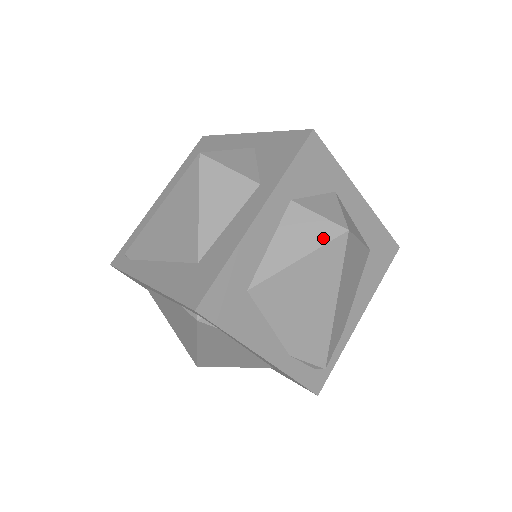
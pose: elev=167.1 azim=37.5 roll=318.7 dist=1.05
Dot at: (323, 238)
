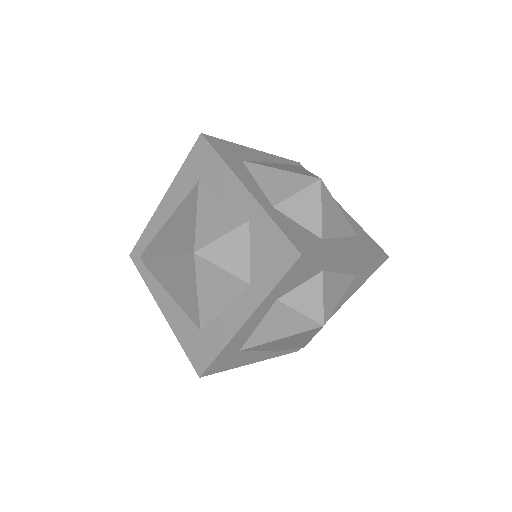
Dot at: (301, 328)
